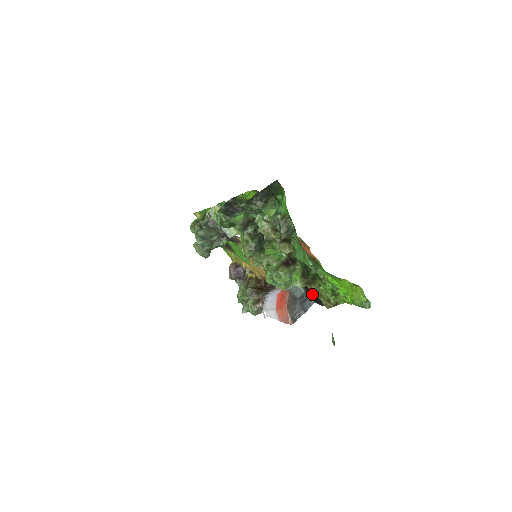
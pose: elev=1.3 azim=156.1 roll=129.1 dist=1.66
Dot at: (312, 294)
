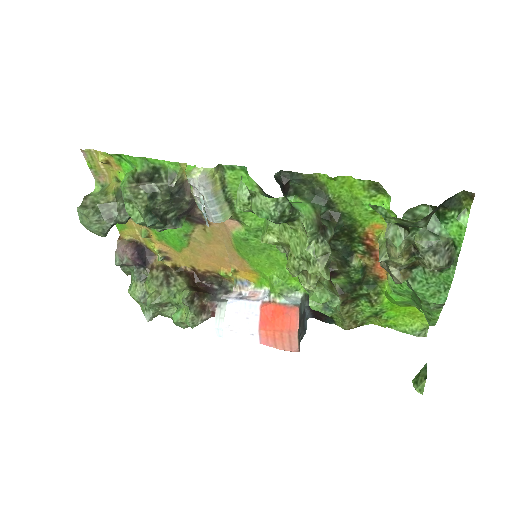
Dot at: occluded
